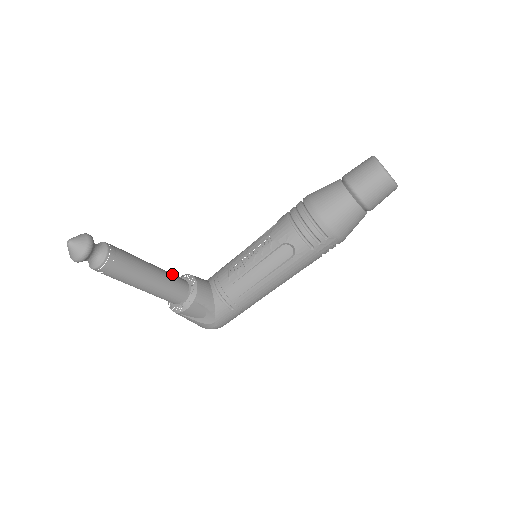
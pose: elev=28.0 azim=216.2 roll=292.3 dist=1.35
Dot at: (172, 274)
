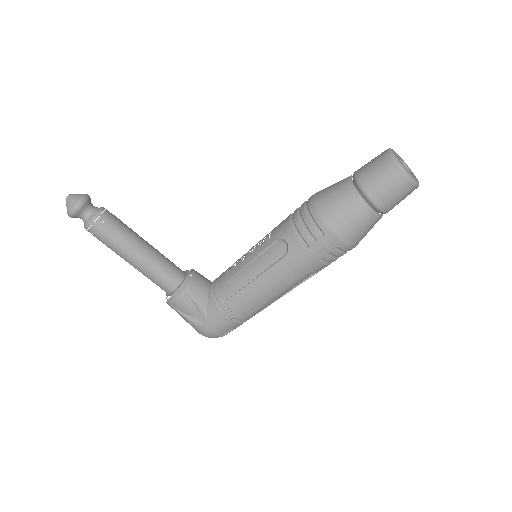
Dot at: occluded
